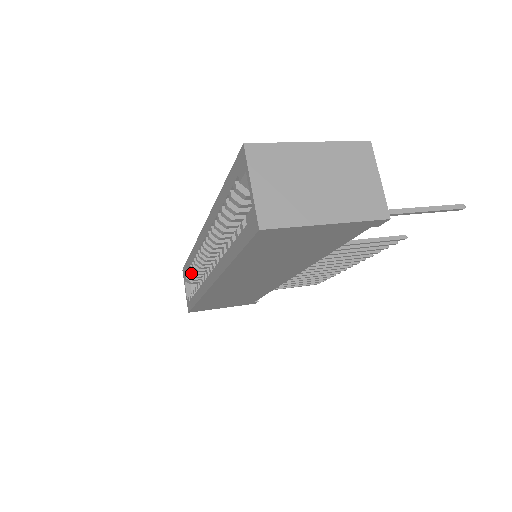
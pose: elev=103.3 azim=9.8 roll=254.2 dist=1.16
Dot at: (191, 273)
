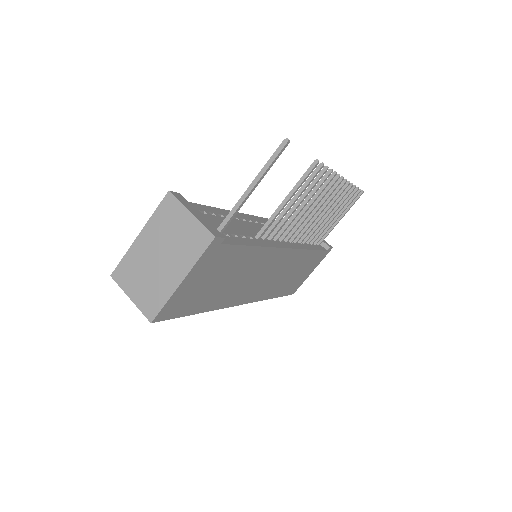
Dot at: occluded
